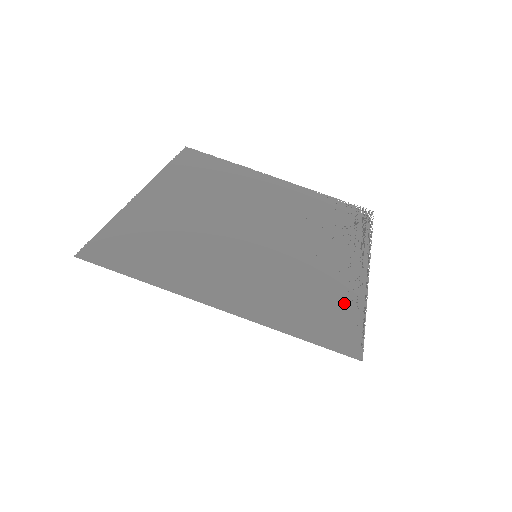
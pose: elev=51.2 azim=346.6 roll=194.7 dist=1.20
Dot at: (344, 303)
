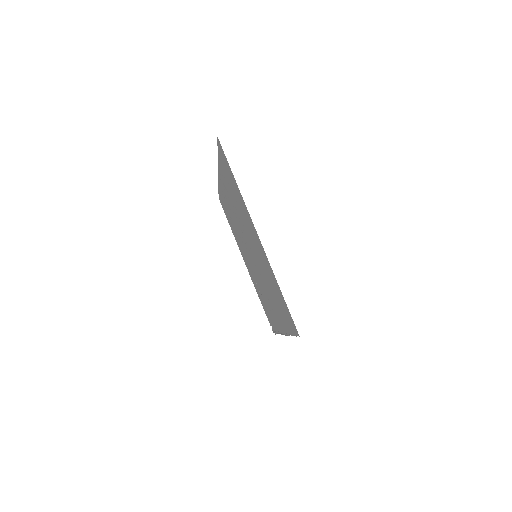
Dot at: (285, 320)
